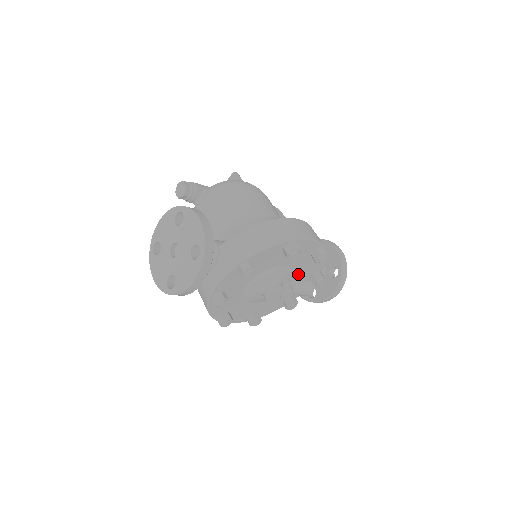
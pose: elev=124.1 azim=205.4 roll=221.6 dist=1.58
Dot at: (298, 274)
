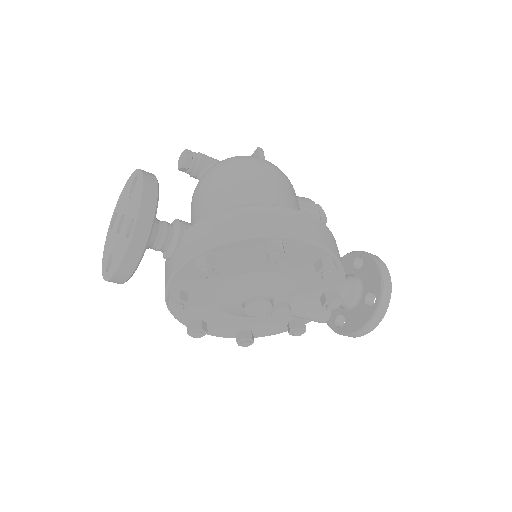
Dot at: (301, 289)
